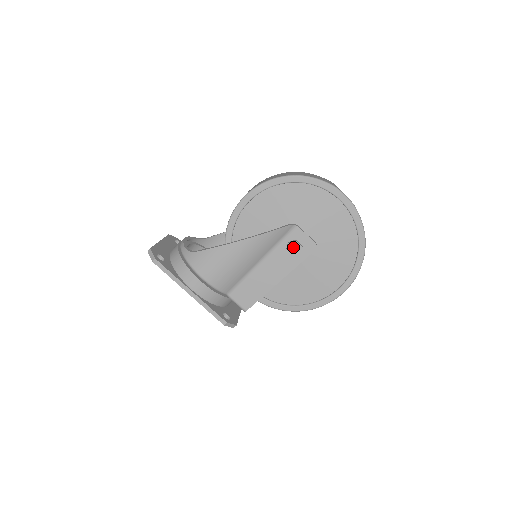
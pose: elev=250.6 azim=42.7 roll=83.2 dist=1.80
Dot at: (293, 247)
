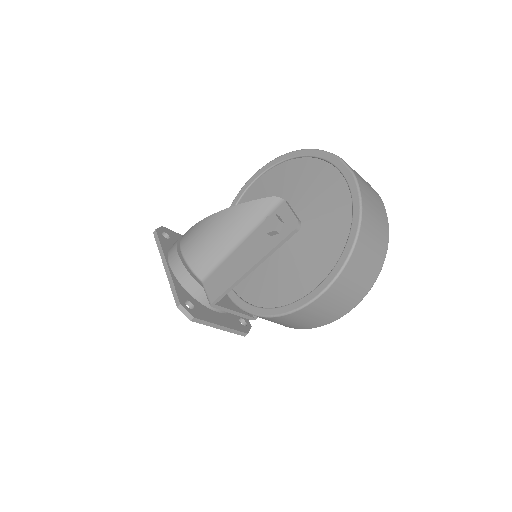
Dot at: (270, 221)
